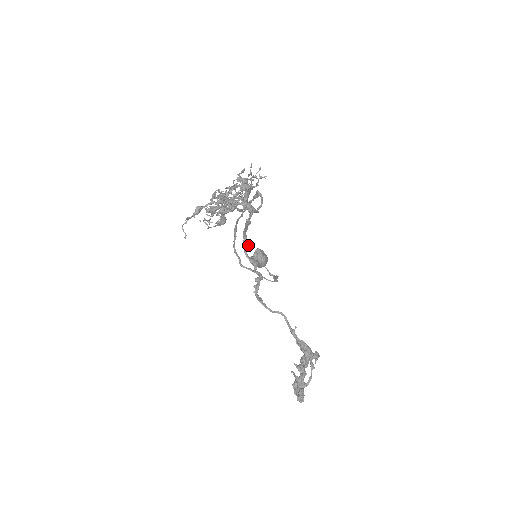
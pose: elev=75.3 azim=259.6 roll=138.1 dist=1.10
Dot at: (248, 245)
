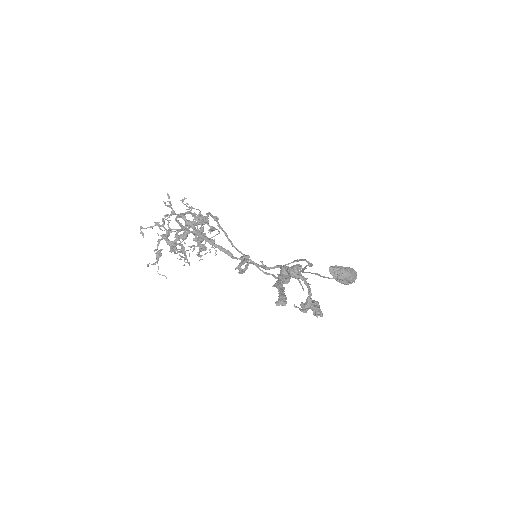
Dot at: (228, 250)
